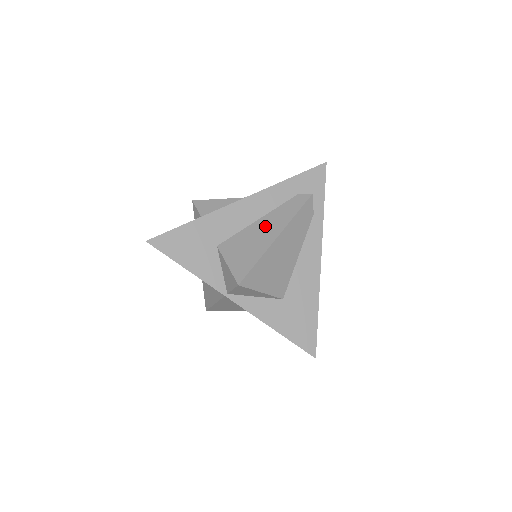
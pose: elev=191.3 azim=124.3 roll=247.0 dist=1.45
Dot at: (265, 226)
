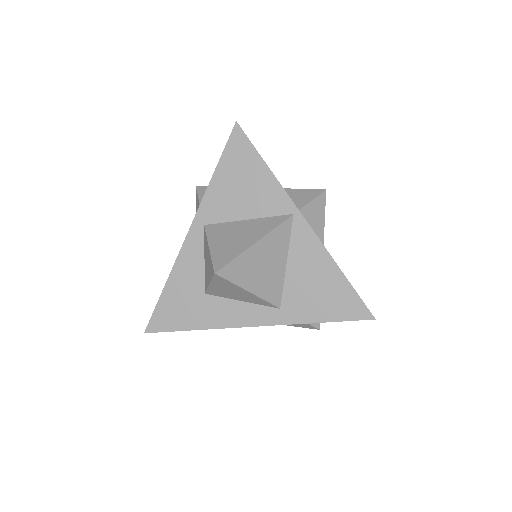
Dot at: occluded
